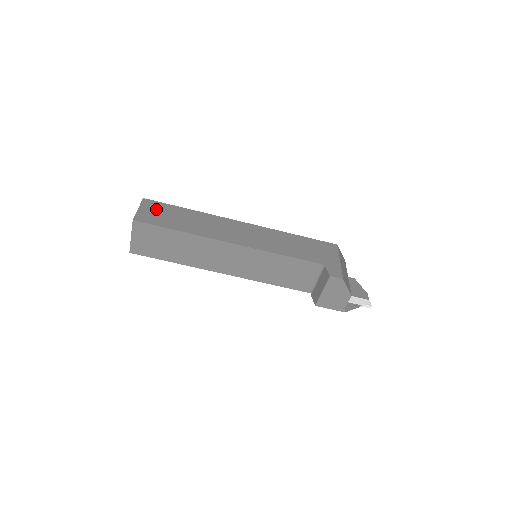
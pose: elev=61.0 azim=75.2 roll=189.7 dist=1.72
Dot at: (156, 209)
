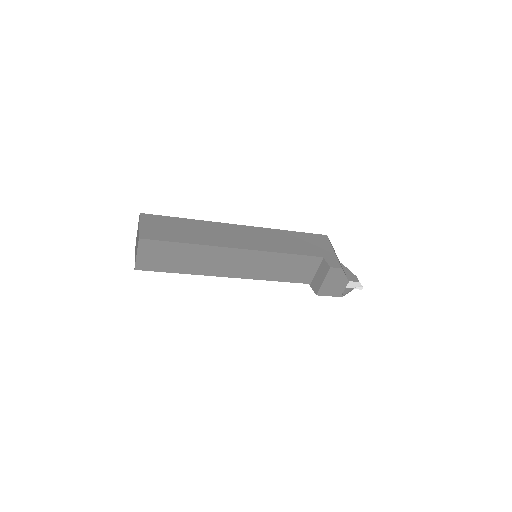
Dot at: (156, 223)
